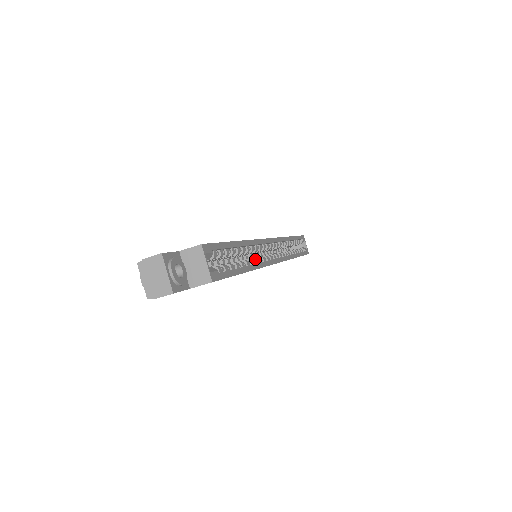
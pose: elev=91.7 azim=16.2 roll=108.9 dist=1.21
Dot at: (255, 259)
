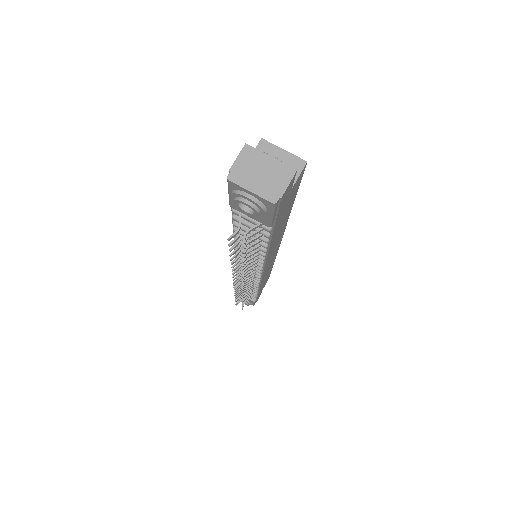
Dot at: occluded
